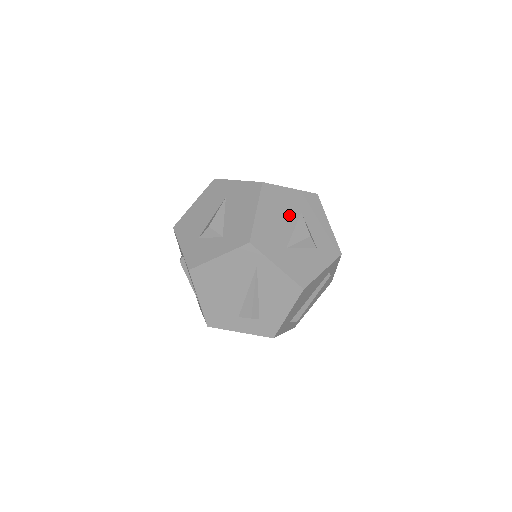
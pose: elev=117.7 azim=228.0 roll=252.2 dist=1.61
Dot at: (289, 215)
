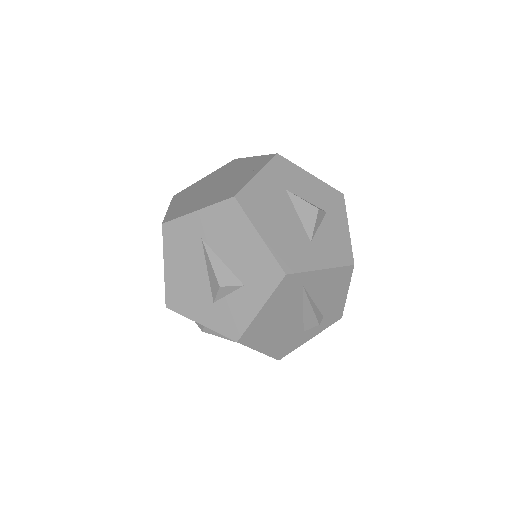
Dot at: (282, 205)
